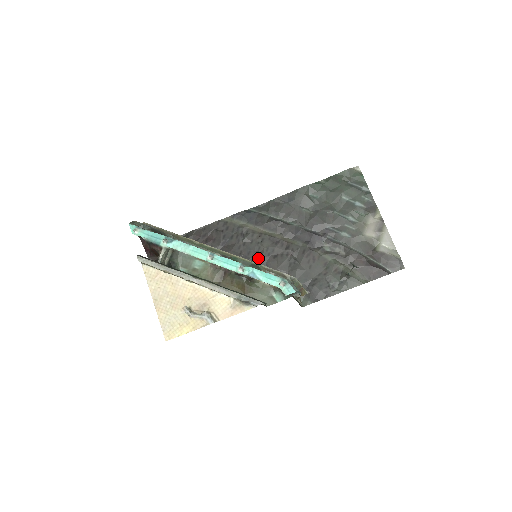
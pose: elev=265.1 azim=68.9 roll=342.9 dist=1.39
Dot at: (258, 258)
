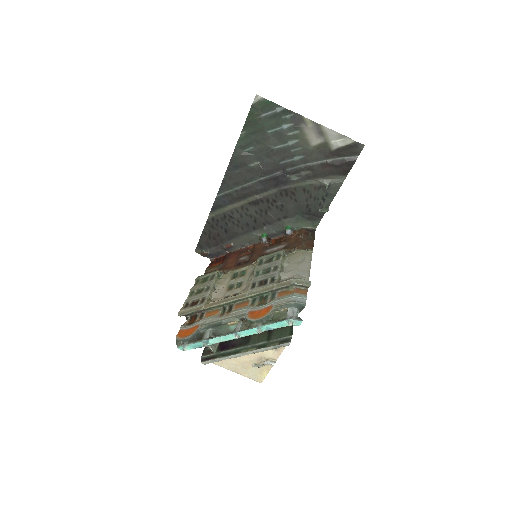
Dot at: (256, 223)
